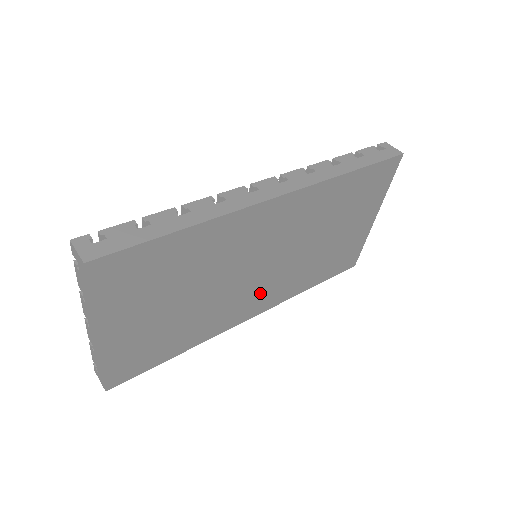
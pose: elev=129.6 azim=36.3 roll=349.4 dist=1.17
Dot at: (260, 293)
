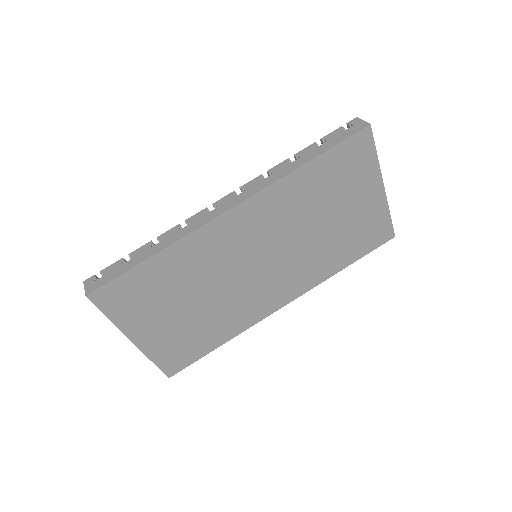
Dot at: (276, 285)
